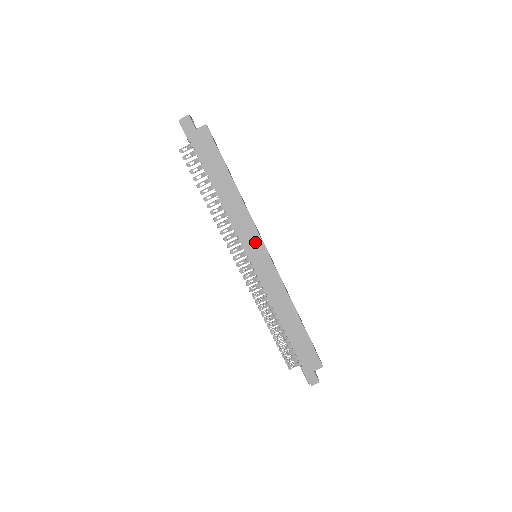
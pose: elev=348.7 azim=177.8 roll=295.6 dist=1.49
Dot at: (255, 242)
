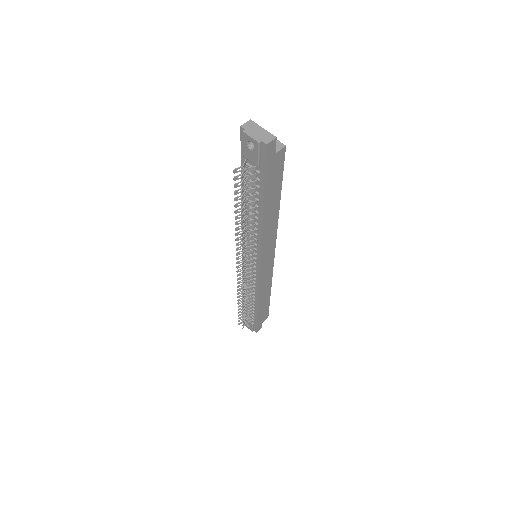
Dot at: (270, 251)
